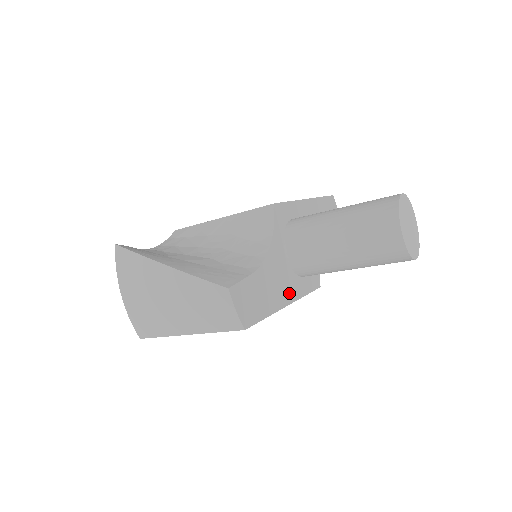
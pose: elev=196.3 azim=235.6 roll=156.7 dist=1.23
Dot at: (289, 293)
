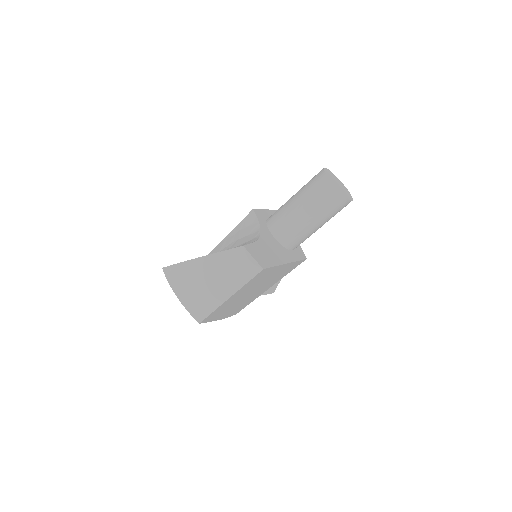
Dot at: (285, 257)
